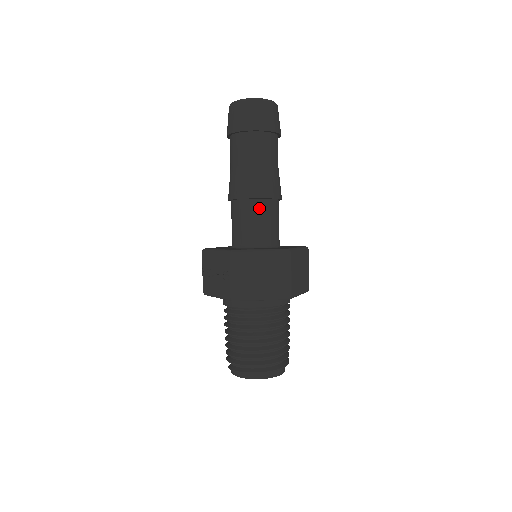
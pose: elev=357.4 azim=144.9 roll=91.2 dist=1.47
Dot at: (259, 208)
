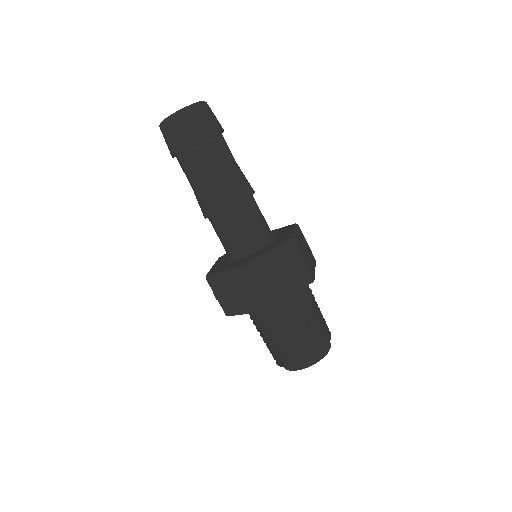
Dot at: (220, 223)
